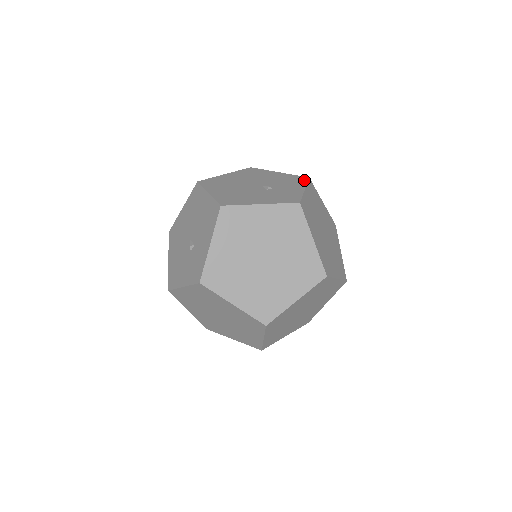
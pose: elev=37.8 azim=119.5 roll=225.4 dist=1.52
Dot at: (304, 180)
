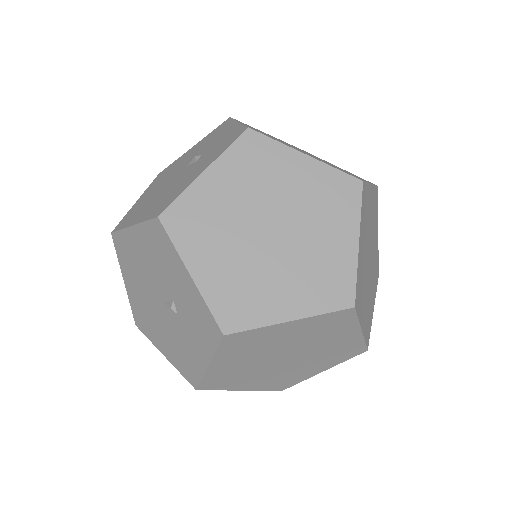
Dot at: (227, 122)
